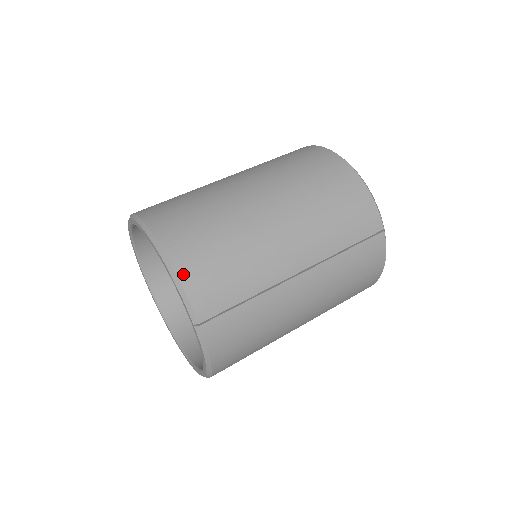
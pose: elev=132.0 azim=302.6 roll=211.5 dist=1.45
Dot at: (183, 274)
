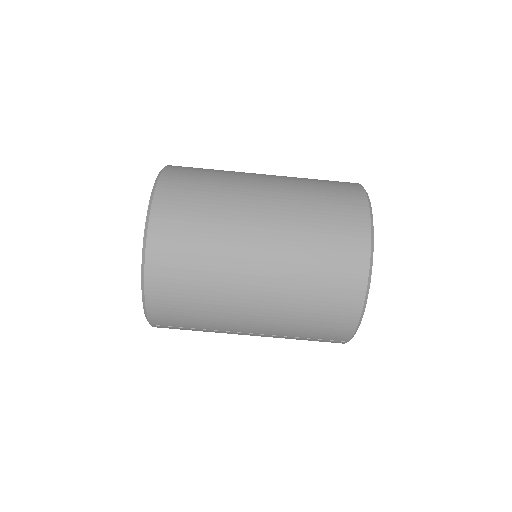
Dot at: (150, 304)
